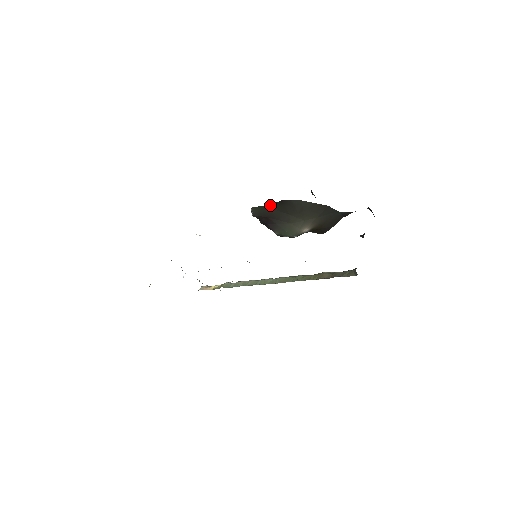
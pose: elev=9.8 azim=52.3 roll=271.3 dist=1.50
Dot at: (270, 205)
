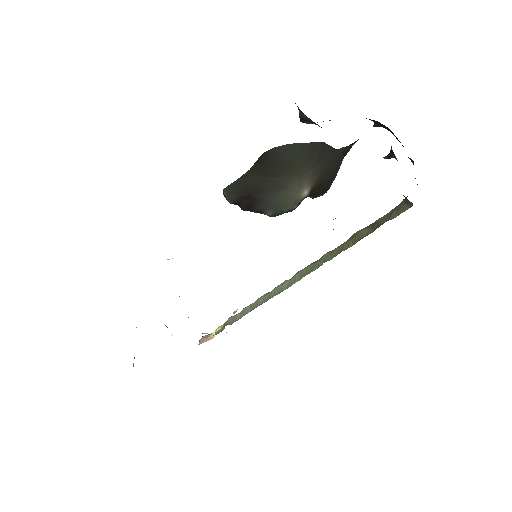
Dot at: (247, 173)
